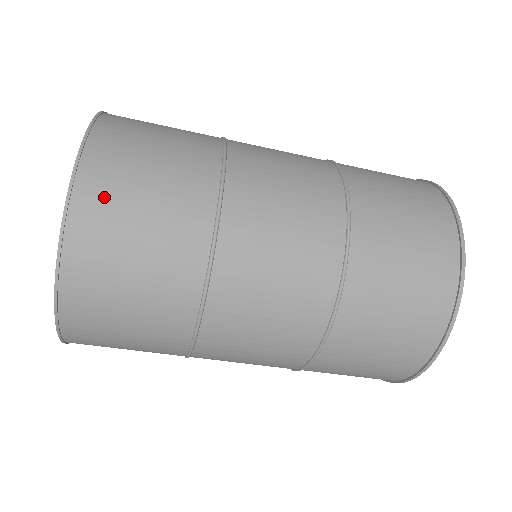
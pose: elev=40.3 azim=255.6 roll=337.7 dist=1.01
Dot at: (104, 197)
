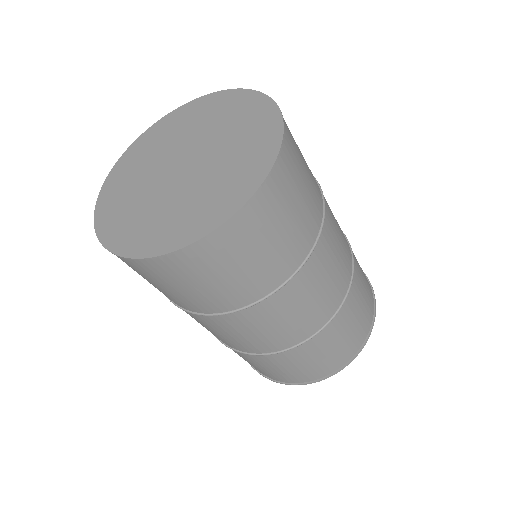
Dot at: occluded
